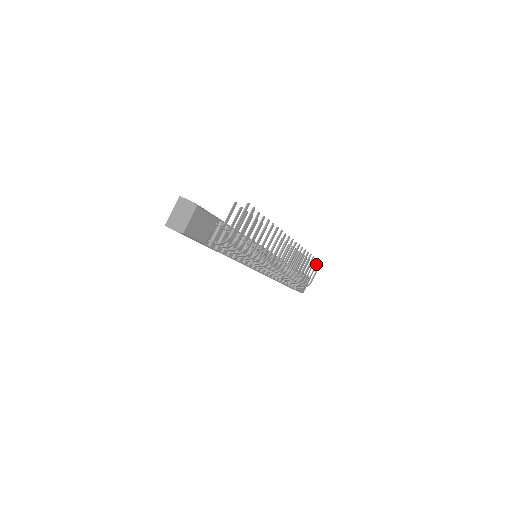
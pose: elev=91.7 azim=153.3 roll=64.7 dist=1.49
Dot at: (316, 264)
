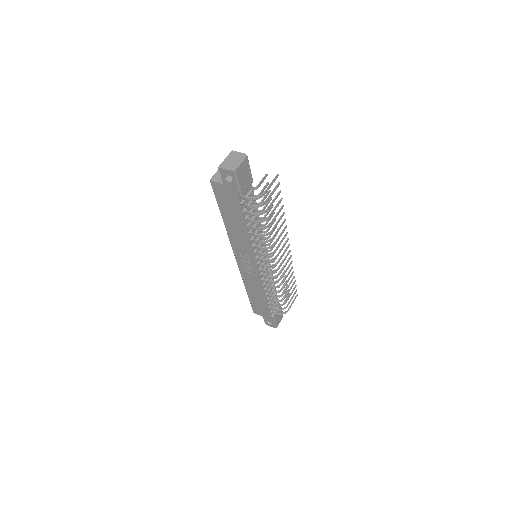
Dot at: (295, 292)
